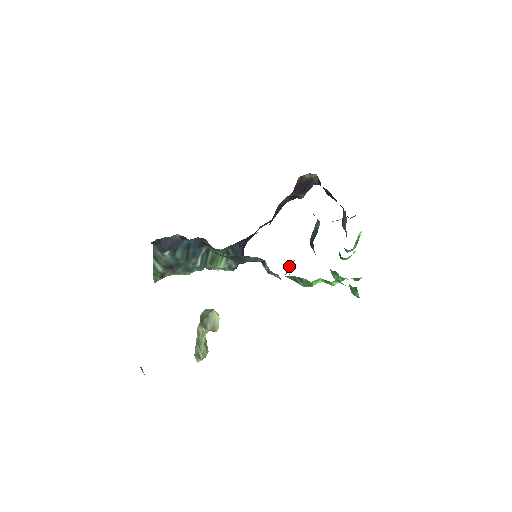
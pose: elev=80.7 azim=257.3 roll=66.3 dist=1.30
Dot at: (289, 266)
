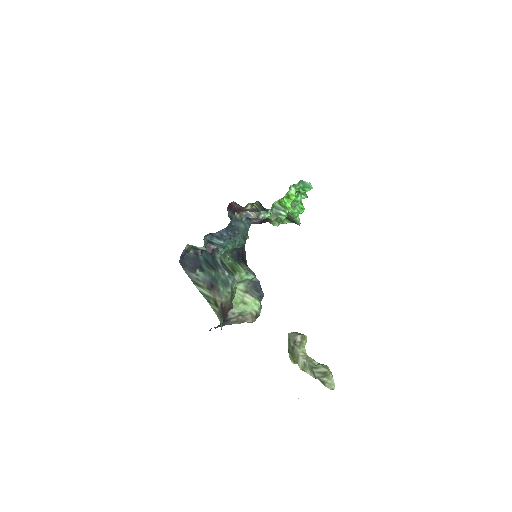
Dot at: (268, 220)
